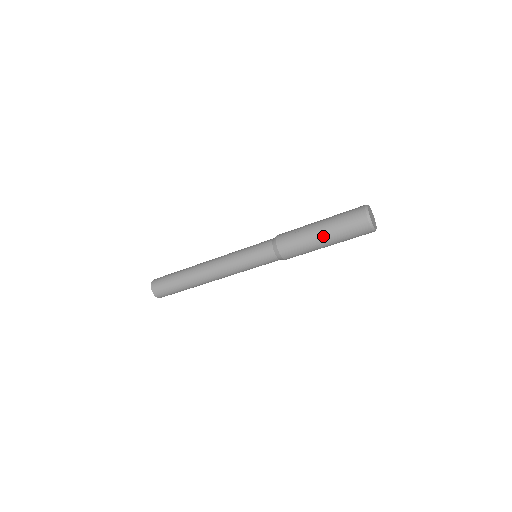
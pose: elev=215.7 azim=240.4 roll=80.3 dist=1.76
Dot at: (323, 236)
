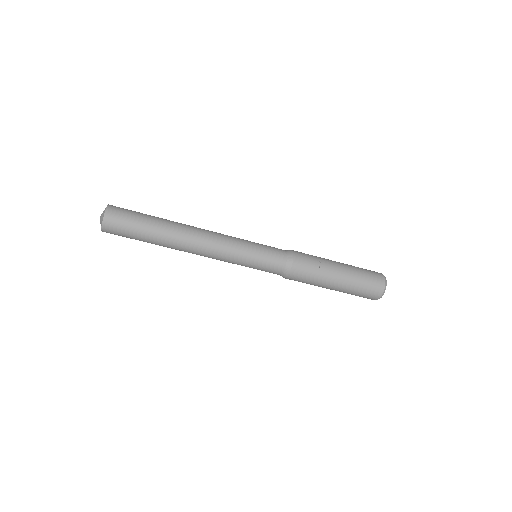
Dot at: (340, 280)
